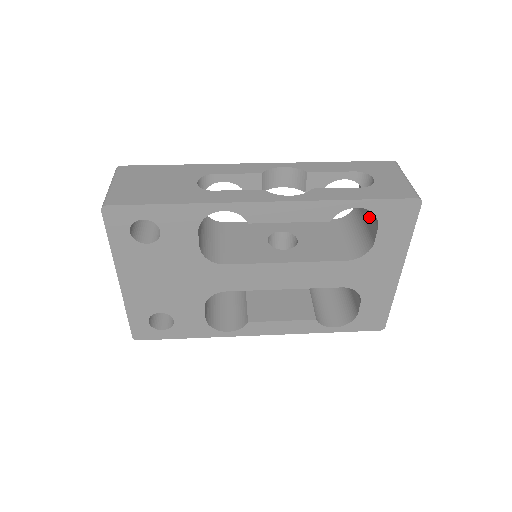
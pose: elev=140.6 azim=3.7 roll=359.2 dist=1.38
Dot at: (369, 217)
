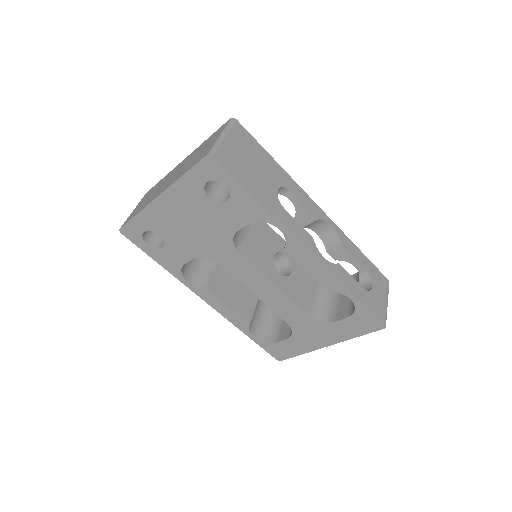
Dot at: (346, 302)
